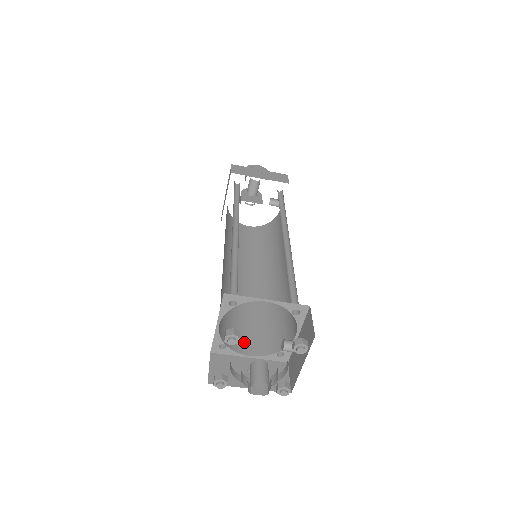
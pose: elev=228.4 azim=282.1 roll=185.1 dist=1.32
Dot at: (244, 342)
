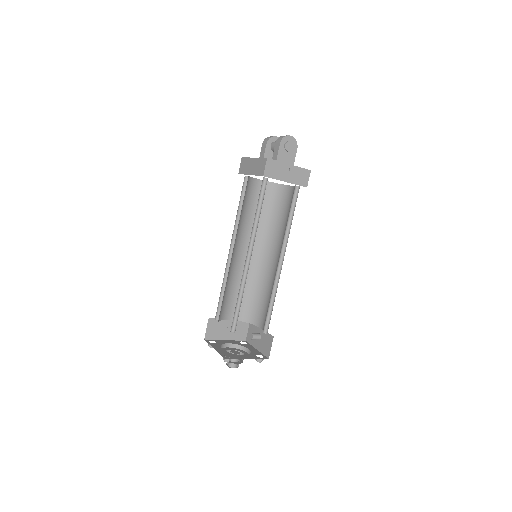
Dot at: (229, 310)
